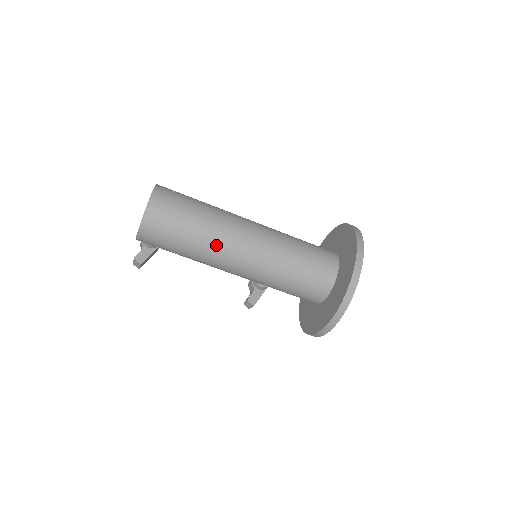
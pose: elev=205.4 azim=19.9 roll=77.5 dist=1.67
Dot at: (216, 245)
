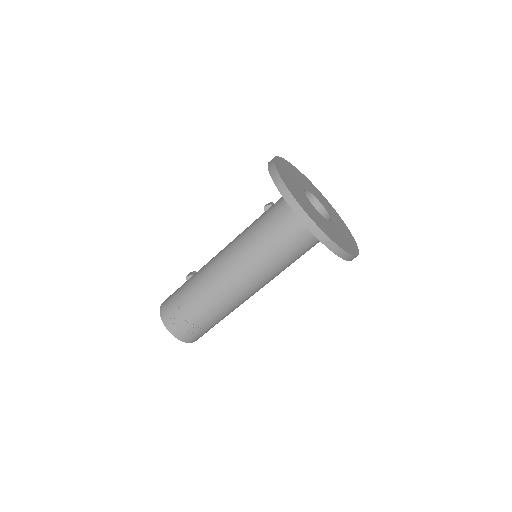
Dot at: (231, 306)
